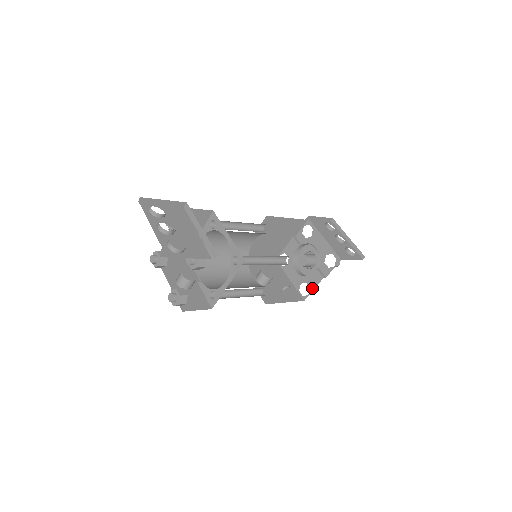
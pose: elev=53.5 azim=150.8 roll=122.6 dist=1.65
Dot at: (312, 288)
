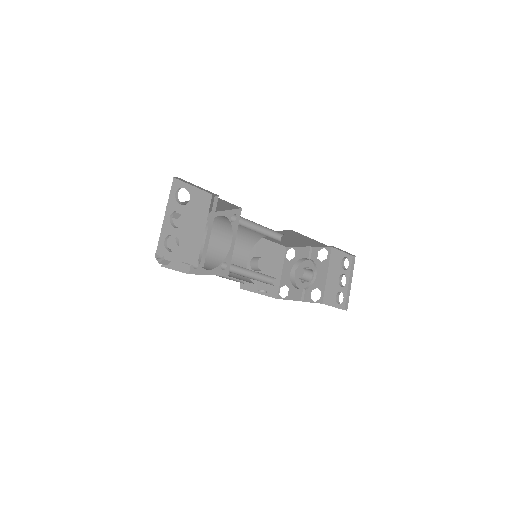
Dot at: (289, 298)
